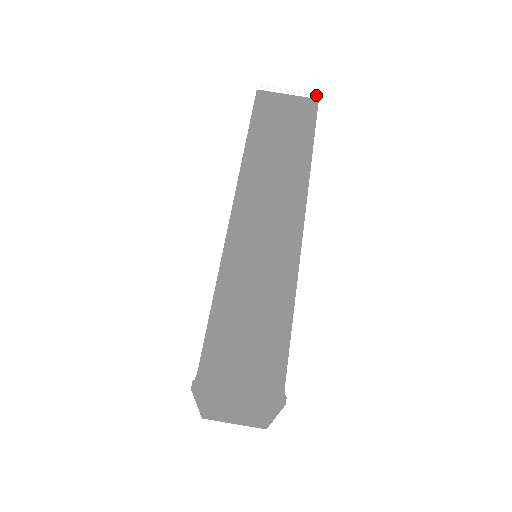
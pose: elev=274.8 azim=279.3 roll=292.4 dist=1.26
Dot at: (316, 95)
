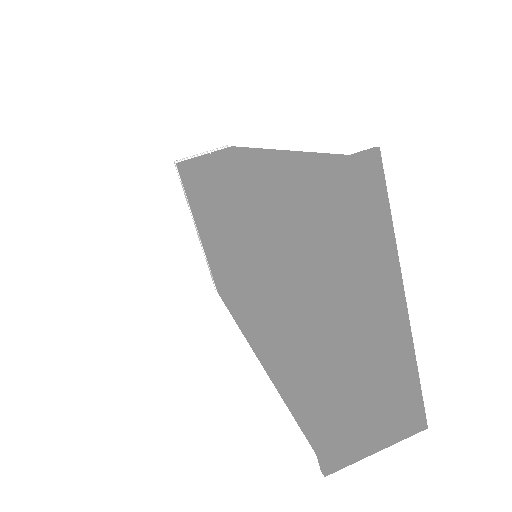
Dot at: (228, 146)
